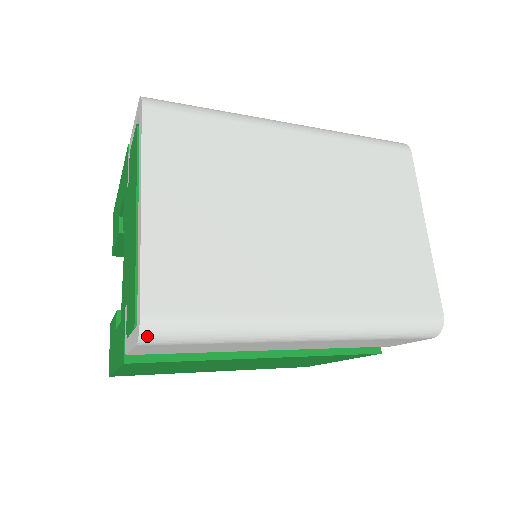
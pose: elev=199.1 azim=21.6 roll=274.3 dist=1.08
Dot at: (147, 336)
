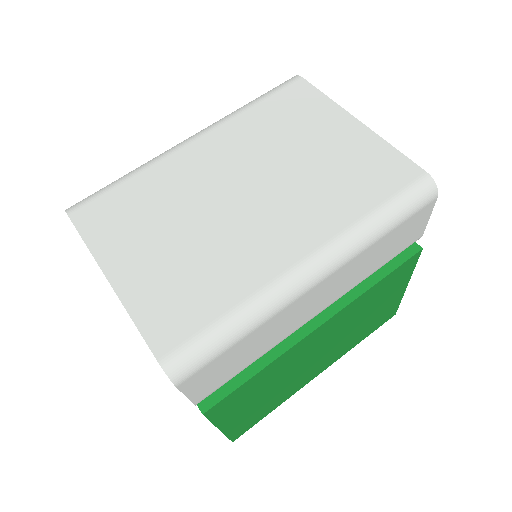
Dot at: (175, 373)
